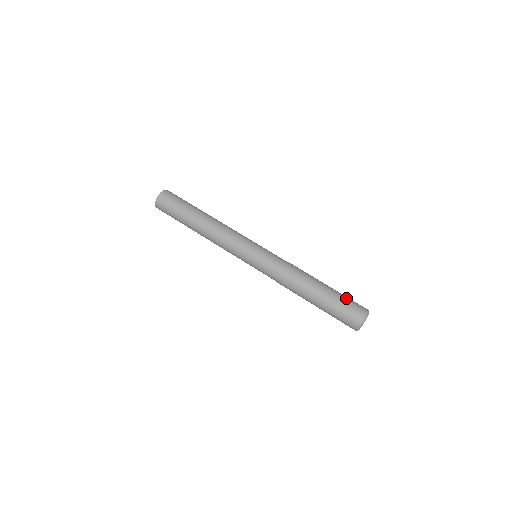
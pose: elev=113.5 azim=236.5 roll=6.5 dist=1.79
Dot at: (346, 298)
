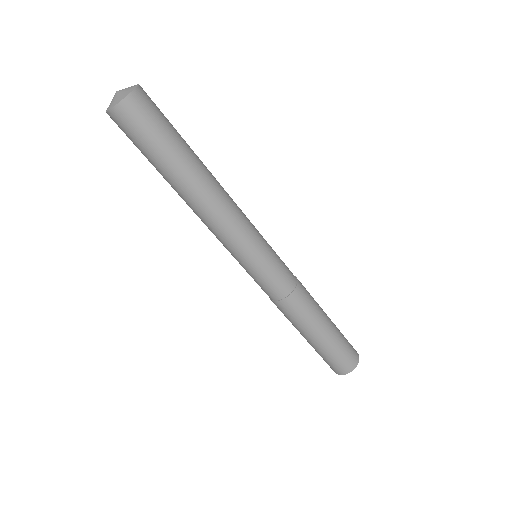
Dot at: occluded
